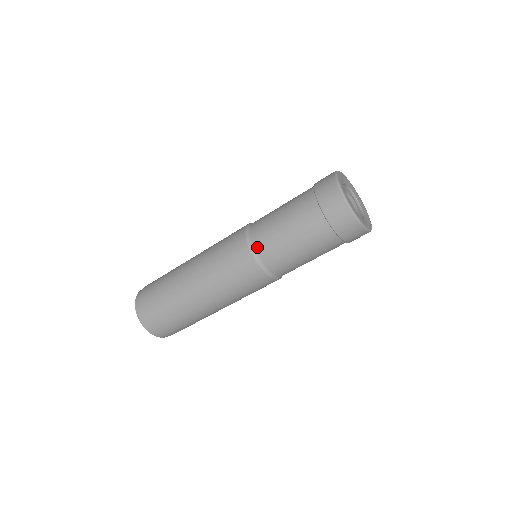
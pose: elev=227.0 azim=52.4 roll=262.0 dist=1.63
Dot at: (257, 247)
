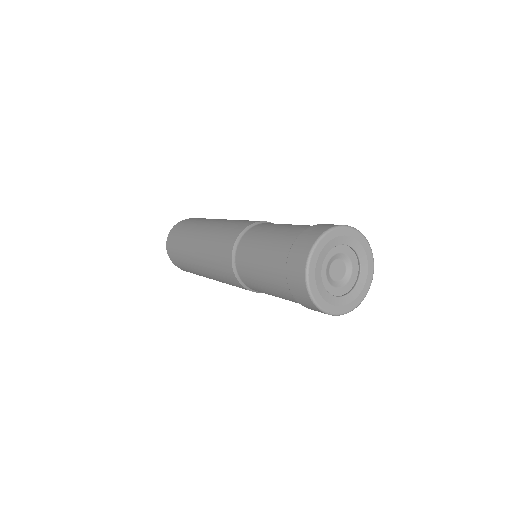
Dot at: (237, 264)
